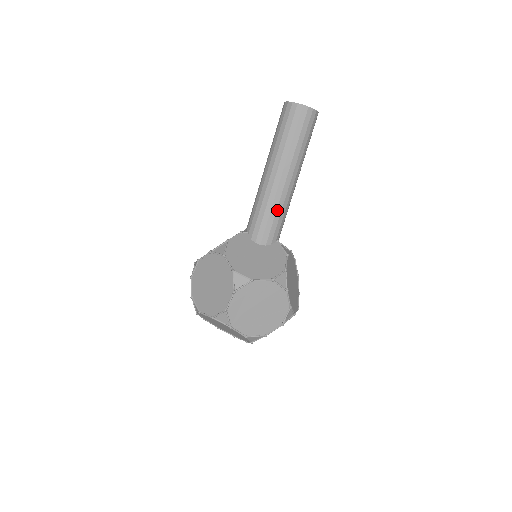
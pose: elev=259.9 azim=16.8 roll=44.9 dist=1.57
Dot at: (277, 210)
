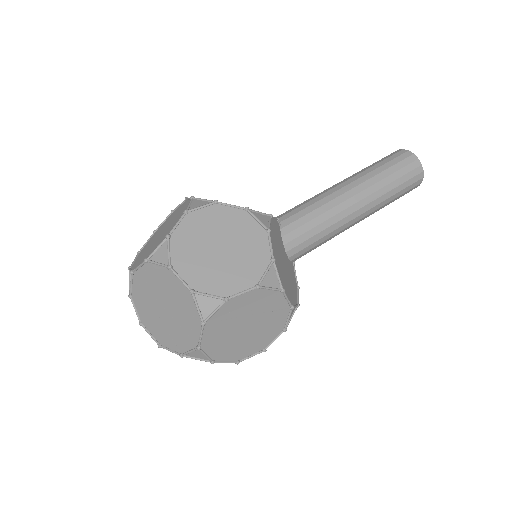
Dot at: (328, 234)
